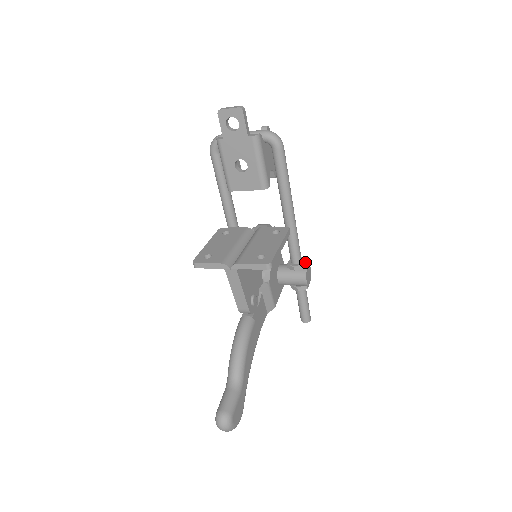
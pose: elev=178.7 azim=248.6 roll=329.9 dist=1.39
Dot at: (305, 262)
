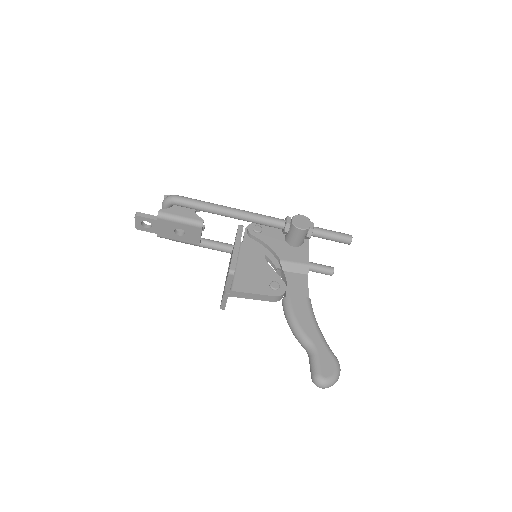
Dot at: (288, 219)
